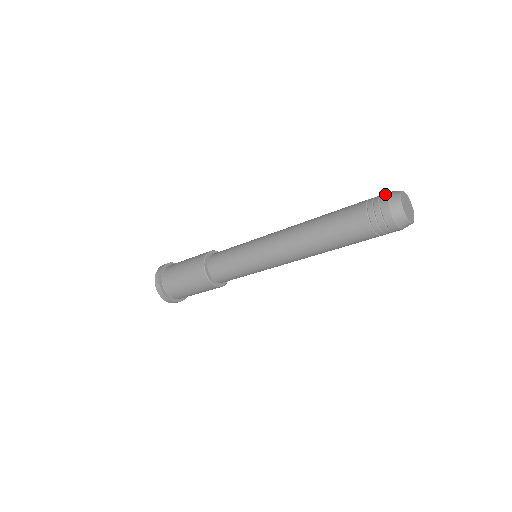
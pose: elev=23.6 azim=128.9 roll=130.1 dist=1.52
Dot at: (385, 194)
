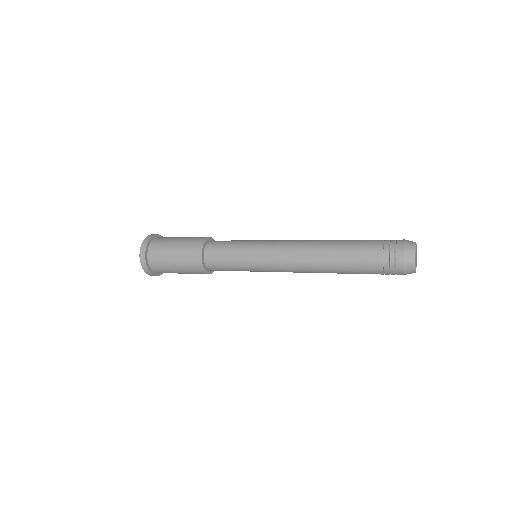
Dot at: (401, 264)
